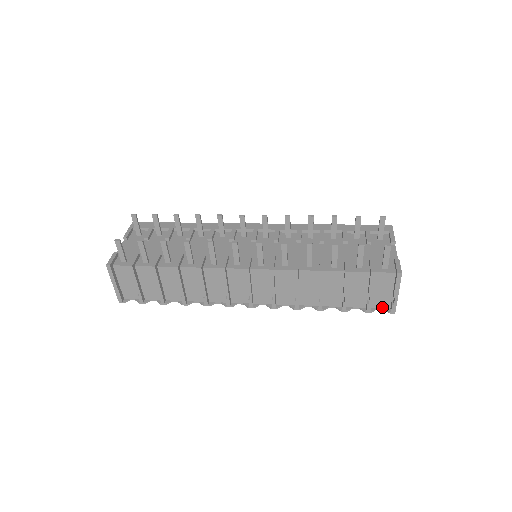
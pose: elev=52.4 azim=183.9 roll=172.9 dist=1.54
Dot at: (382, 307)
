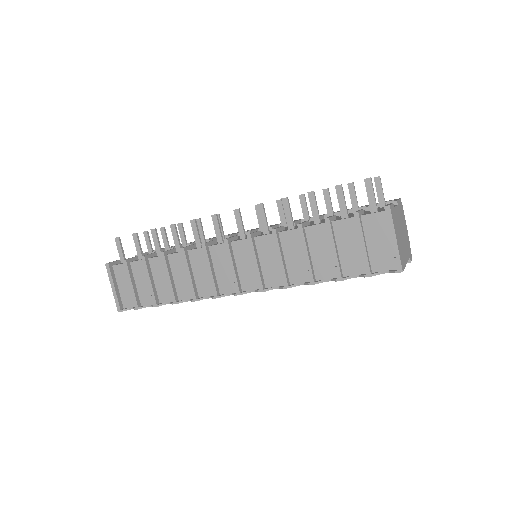
Dot at: (386, 269)
